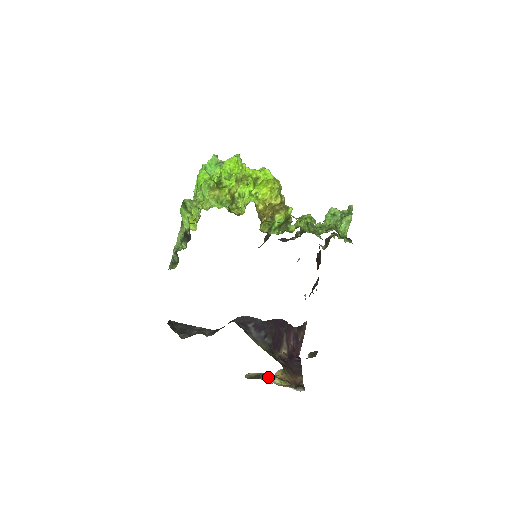
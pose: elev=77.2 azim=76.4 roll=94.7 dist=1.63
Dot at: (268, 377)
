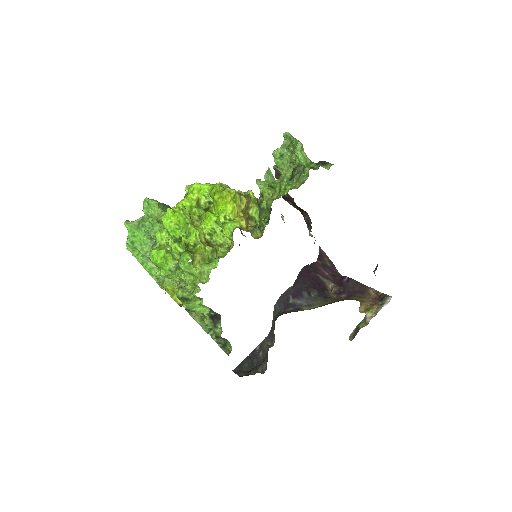
Dot at: (362, 321)
